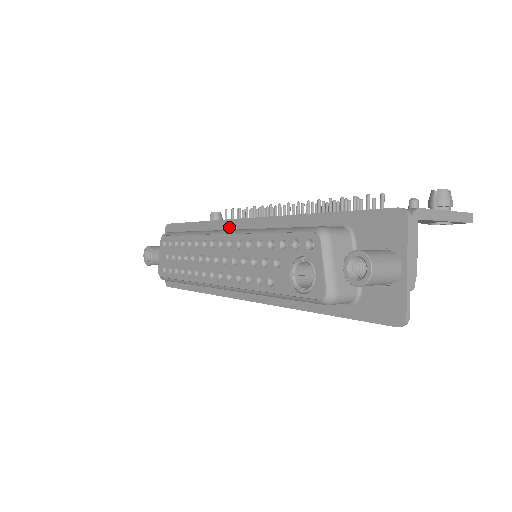
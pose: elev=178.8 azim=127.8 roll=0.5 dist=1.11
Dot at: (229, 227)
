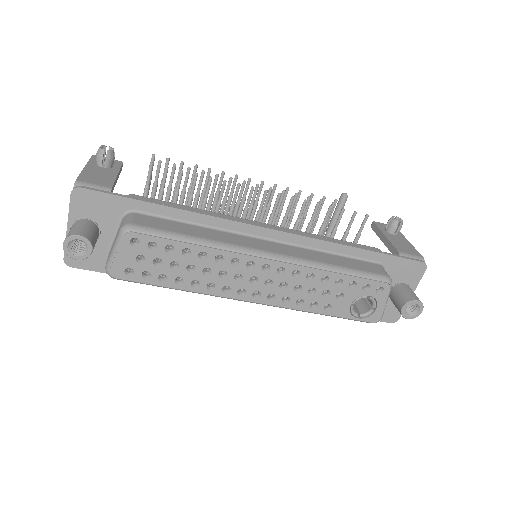
Dot at: (236, 229)
